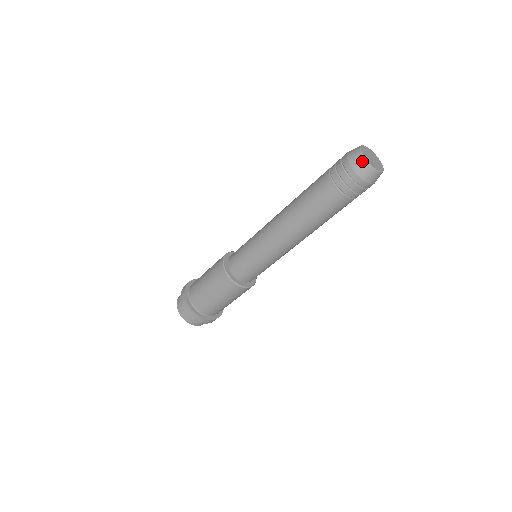
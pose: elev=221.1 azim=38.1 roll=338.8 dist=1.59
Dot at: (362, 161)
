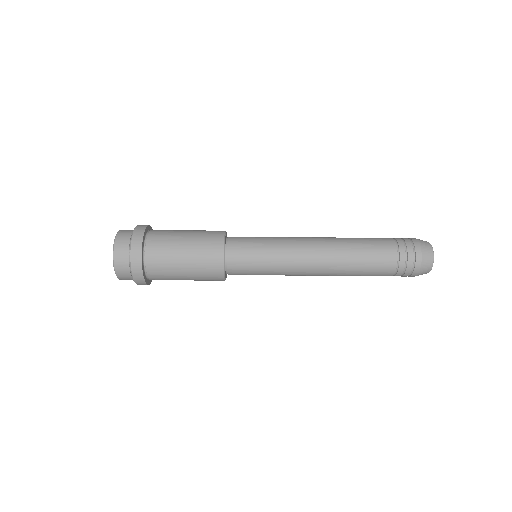
Dot at: (431, 262)
